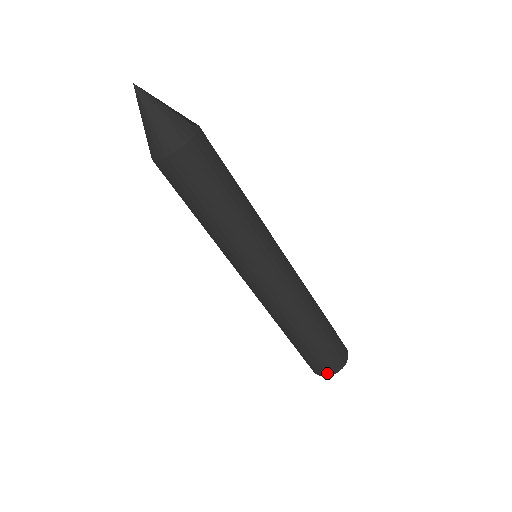
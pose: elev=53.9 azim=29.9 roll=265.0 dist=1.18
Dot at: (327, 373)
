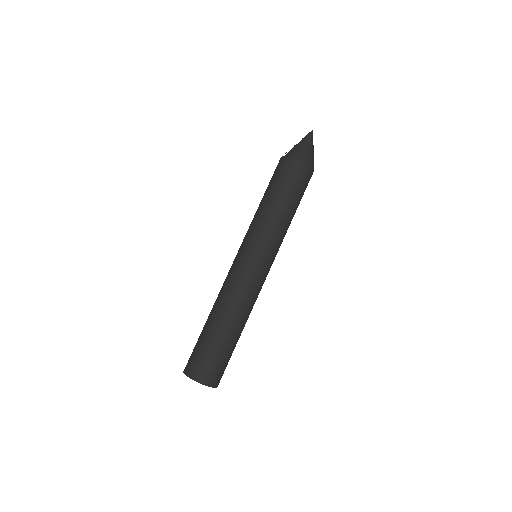
Dot at: (214, 383)
